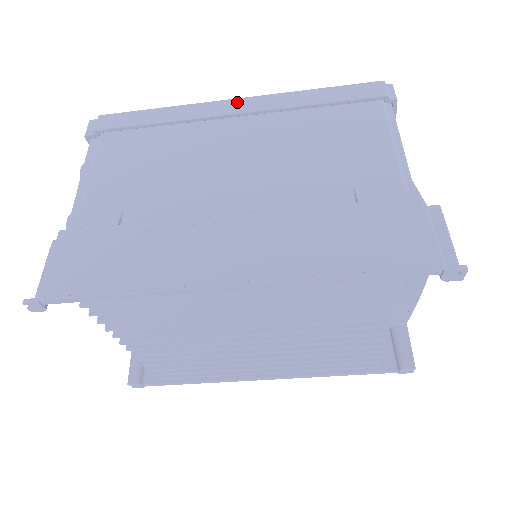
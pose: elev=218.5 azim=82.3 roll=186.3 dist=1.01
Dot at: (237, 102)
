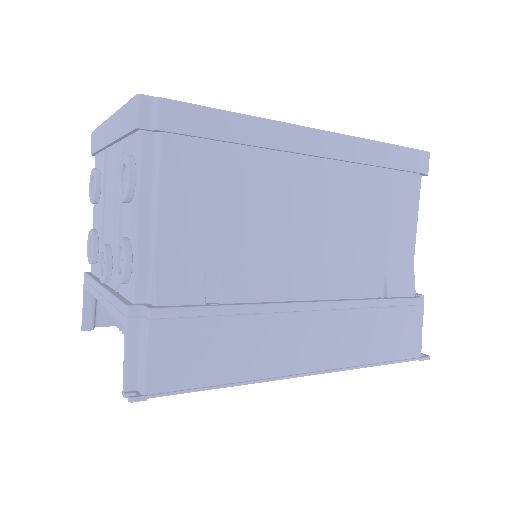
Dot at: (319, 137)
